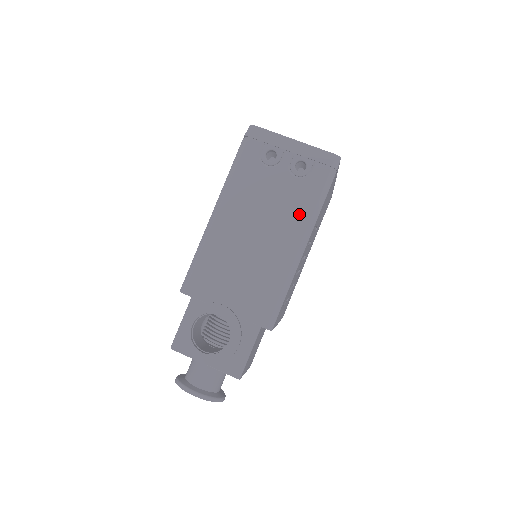
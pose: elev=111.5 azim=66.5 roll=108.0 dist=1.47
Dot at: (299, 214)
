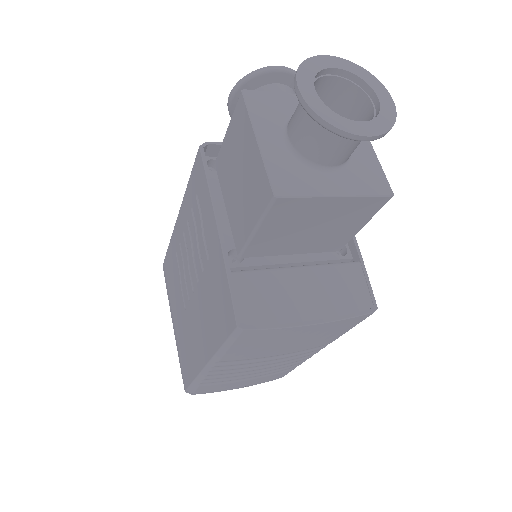
Dot at: occluded
